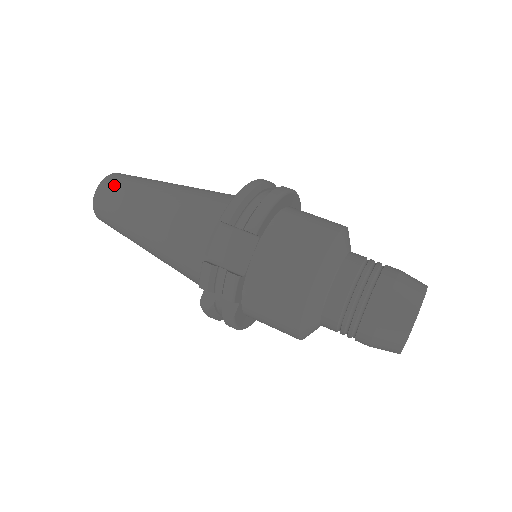
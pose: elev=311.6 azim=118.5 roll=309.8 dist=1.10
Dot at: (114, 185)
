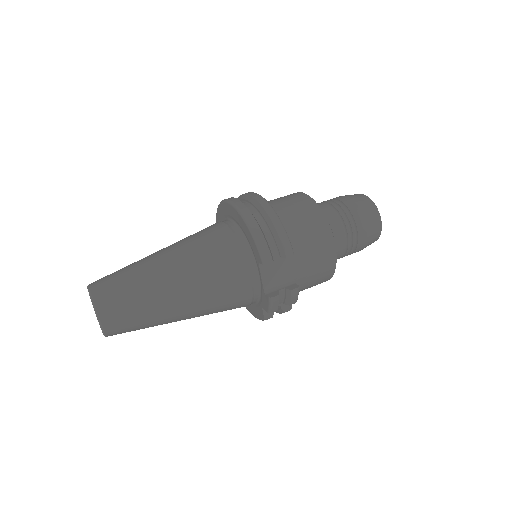
Dot at: (115, 303)
